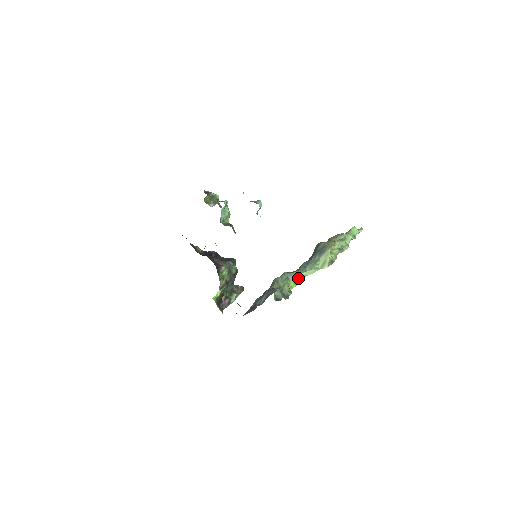
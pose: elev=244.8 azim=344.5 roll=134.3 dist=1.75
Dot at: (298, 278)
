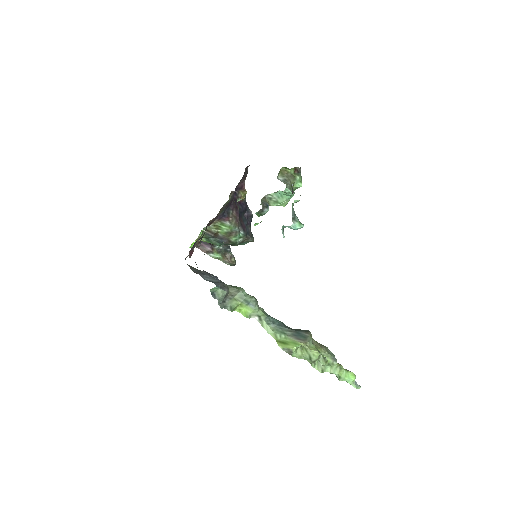
Dot at: (257, 317)
